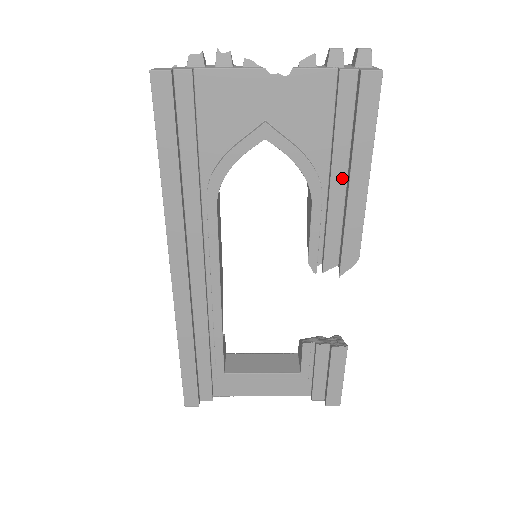
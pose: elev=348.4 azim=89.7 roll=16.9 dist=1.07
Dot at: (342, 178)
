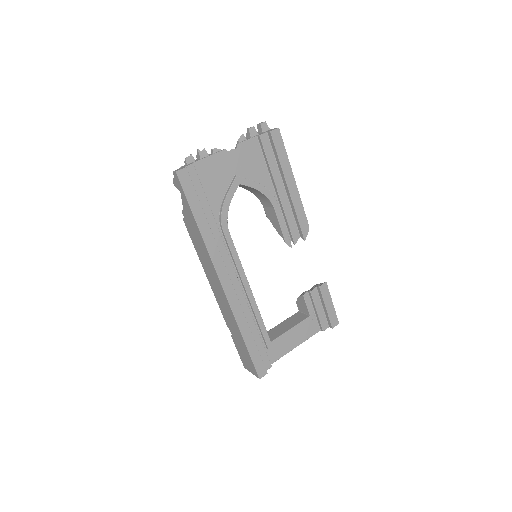
Dot at: (282, 188)
